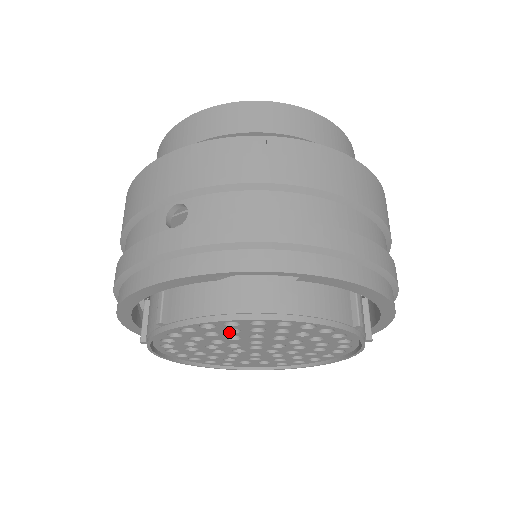
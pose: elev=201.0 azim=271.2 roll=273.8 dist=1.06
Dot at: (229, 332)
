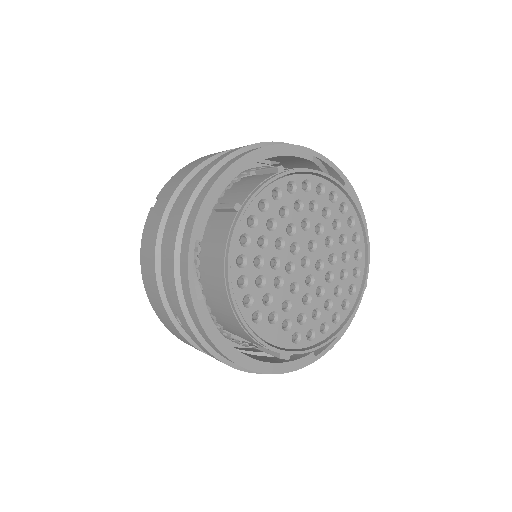
Dot at: (309, 209)
